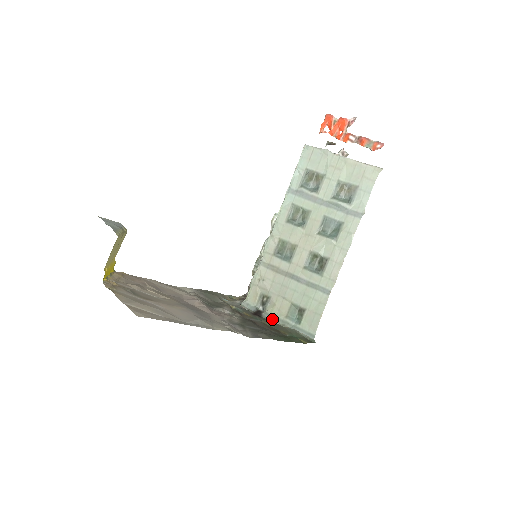
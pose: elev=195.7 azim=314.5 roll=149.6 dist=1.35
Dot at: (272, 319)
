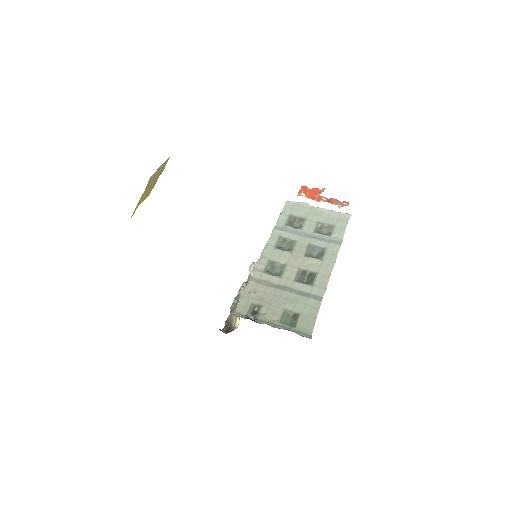
Dot at: (266, 323)
